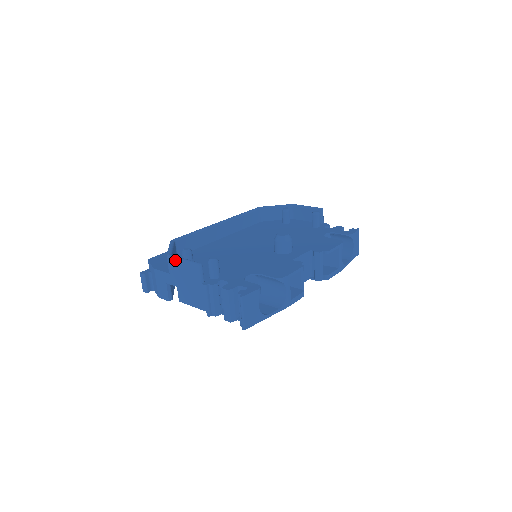
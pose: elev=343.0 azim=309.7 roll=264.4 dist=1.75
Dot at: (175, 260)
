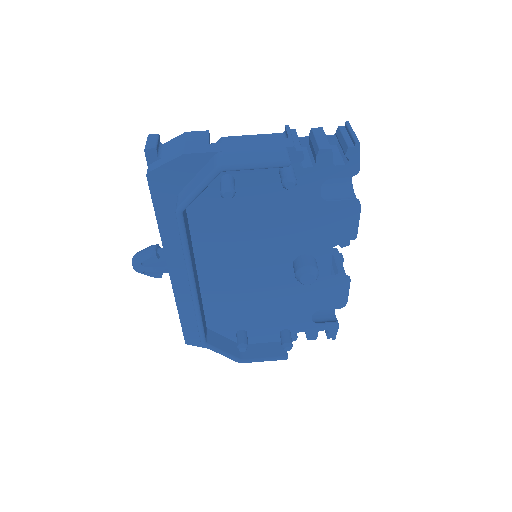
Dot at: occluded
